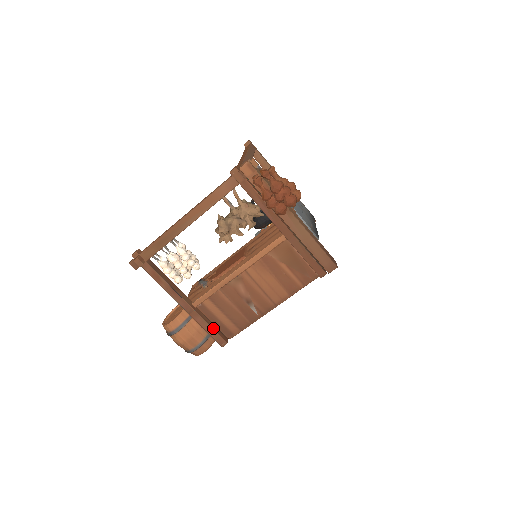
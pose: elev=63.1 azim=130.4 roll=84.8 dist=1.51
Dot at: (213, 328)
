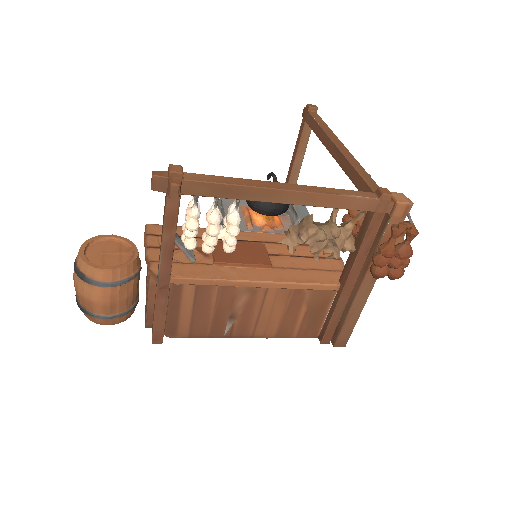
Dot at: (165, 319)
